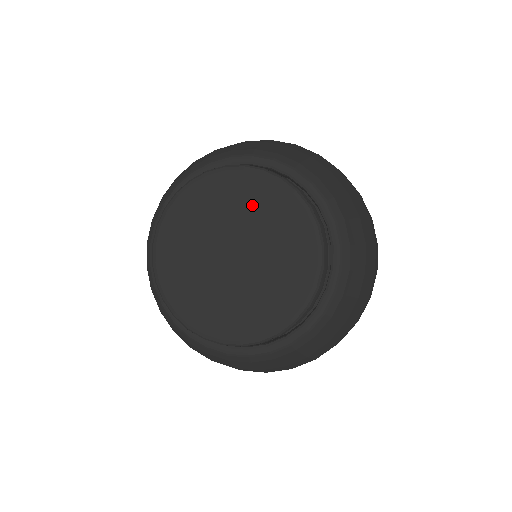
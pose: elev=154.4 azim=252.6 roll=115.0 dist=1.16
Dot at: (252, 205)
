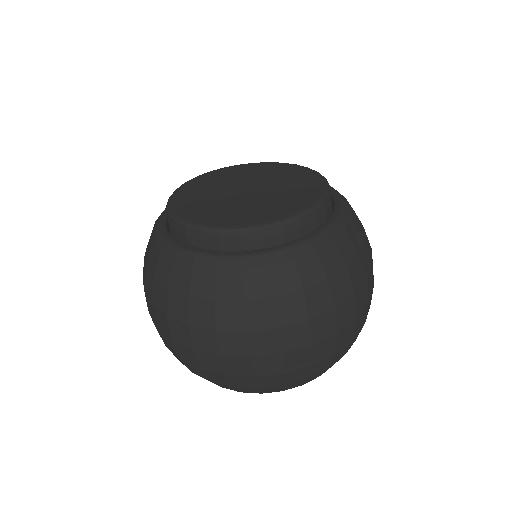
Dot at: (262, 172)
